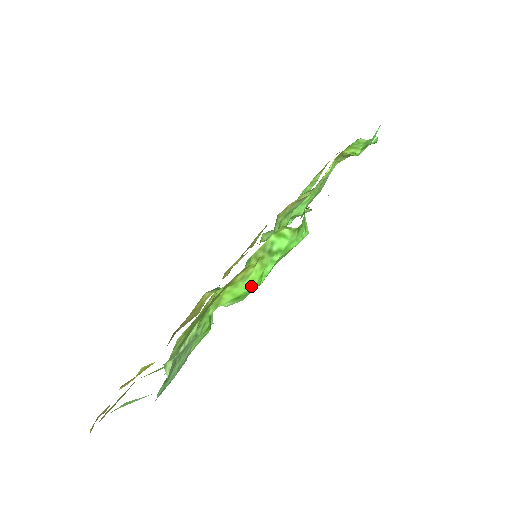
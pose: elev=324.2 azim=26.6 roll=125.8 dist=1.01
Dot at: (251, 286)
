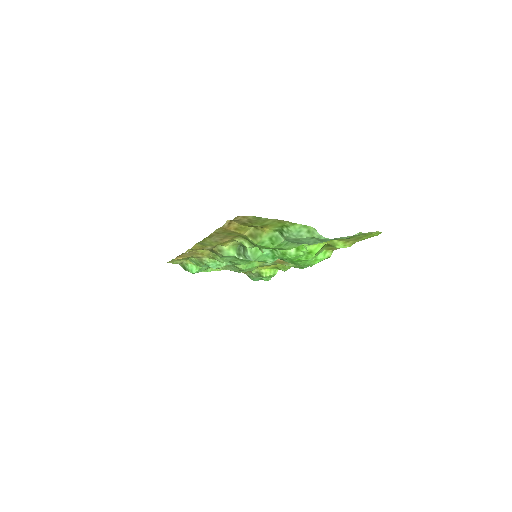
Dot at: occluded
